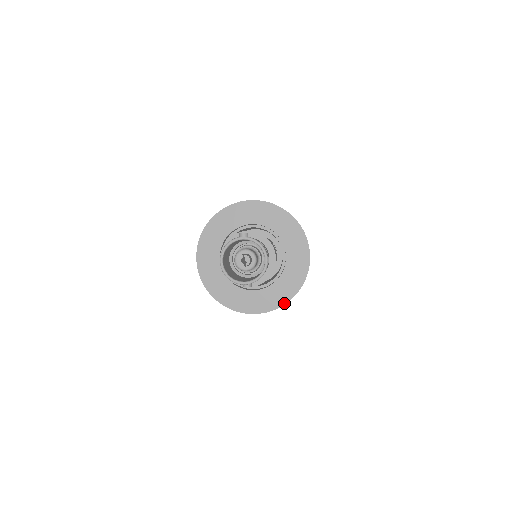
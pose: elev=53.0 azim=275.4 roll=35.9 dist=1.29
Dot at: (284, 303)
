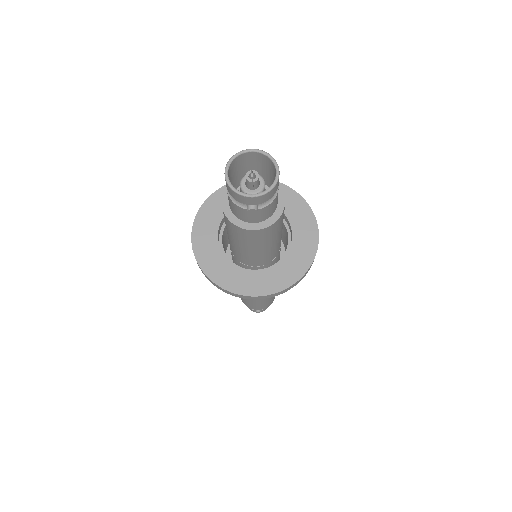
Dot at: (288, 286)
